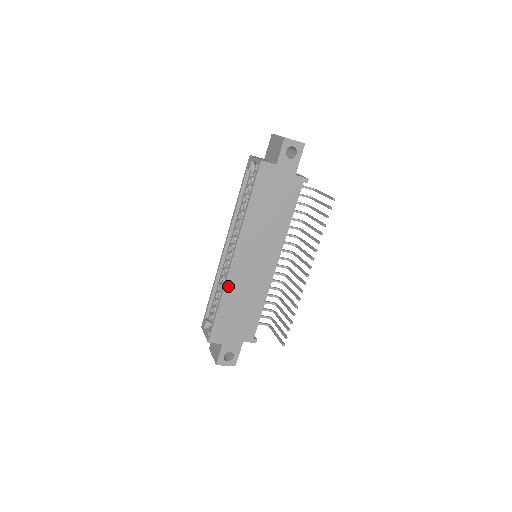
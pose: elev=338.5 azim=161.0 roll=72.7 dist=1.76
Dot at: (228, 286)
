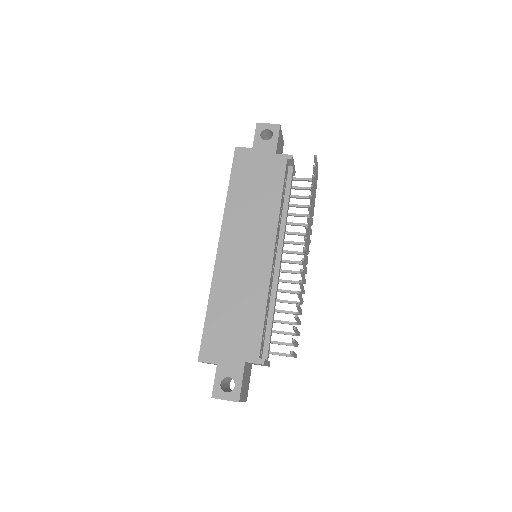
Dot at: (216, 283)
